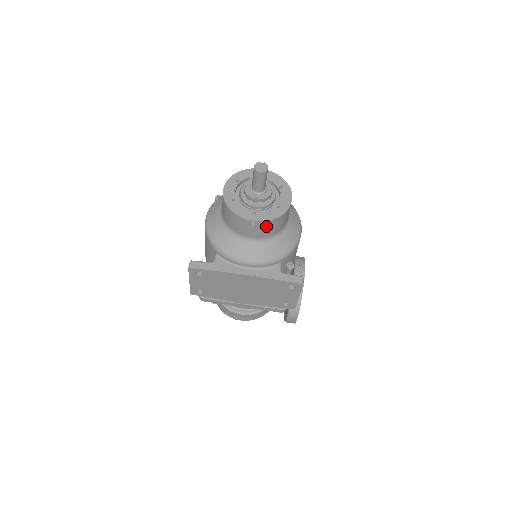
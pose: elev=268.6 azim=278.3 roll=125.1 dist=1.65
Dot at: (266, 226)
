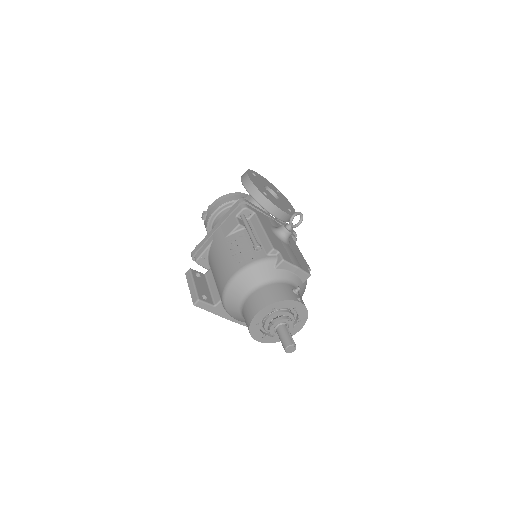
Dot at: occluded
